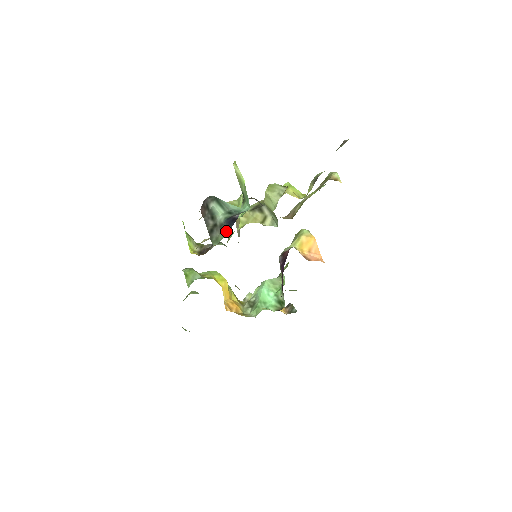
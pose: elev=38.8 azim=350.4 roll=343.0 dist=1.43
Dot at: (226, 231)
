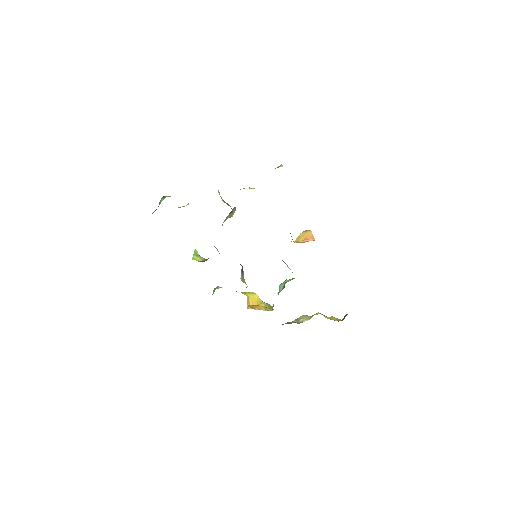
Dot at: occluded
